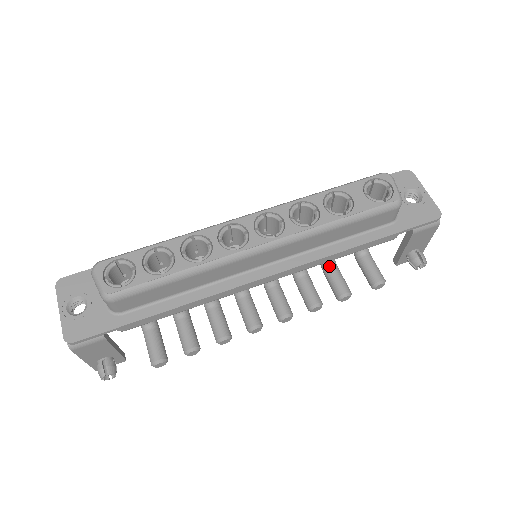
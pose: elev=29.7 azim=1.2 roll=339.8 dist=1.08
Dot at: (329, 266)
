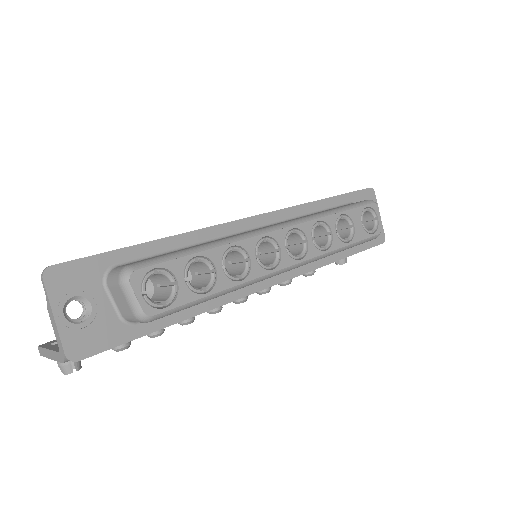
Dot at: occluded
